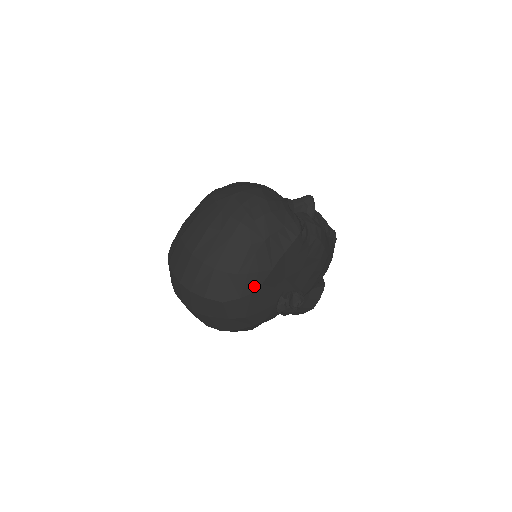
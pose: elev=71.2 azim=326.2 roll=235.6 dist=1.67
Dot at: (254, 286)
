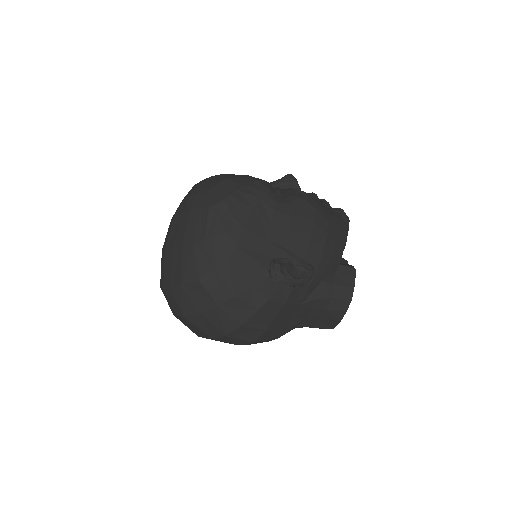
Dot at: (227, 250)
